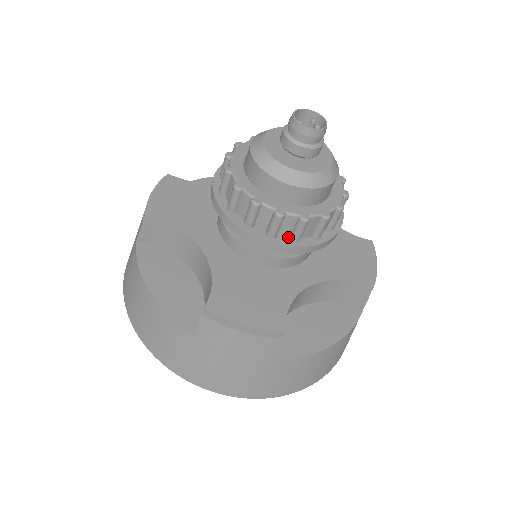
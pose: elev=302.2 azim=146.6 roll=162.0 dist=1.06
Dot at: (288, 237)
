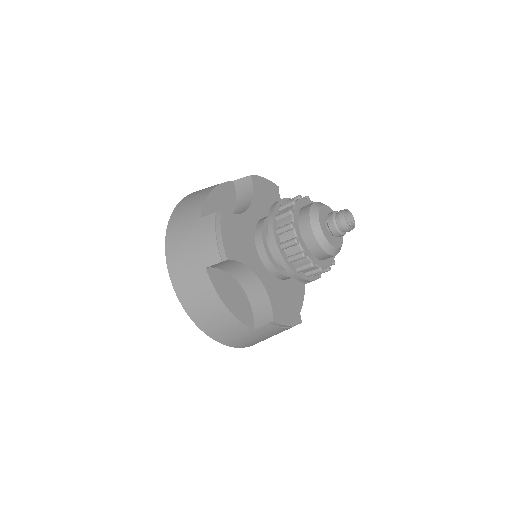
Dot at: (281, 242)
